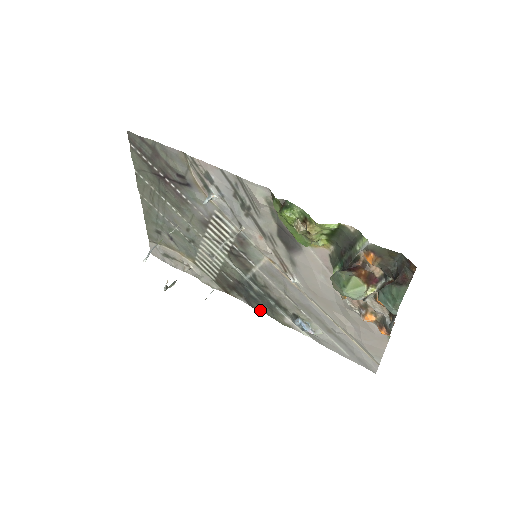
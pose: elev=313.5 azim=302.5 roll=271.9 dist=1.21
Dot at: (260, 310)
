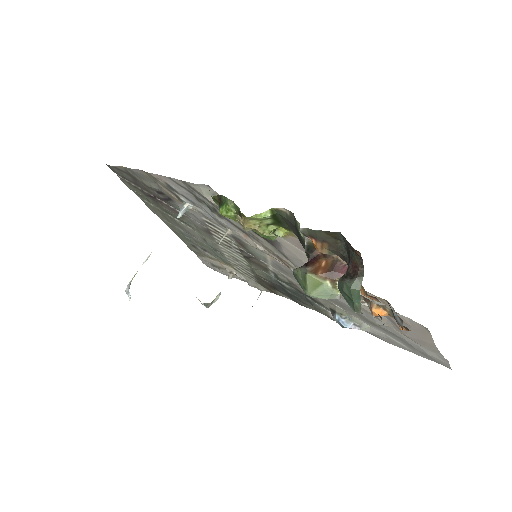
Dot at: (307, 307)
